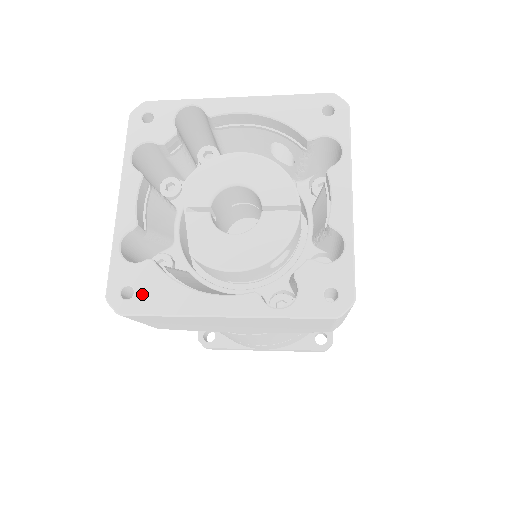
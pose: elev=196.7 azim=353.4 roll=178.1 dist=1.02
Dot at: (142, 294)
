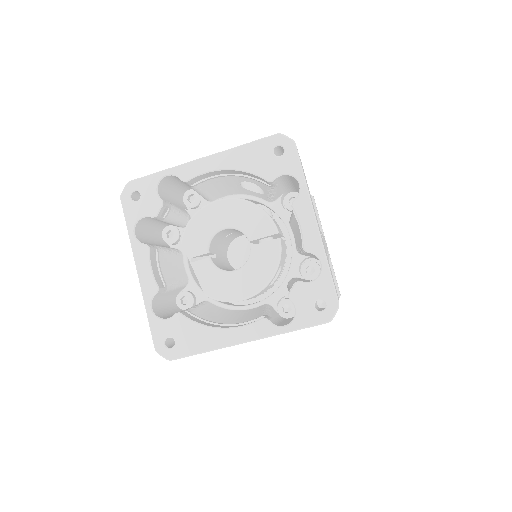
Dot at: (181, 341)
